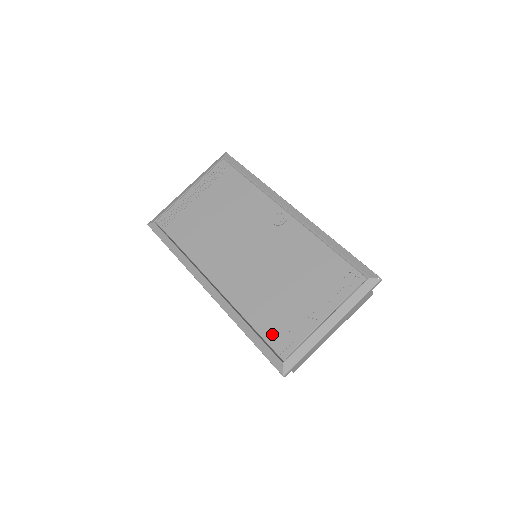
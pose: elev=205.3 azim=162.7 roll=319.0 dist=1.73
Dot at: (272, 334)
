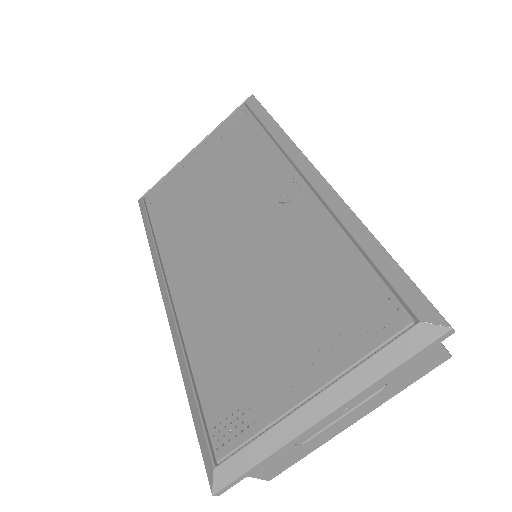
Dot at: (216, 402)
